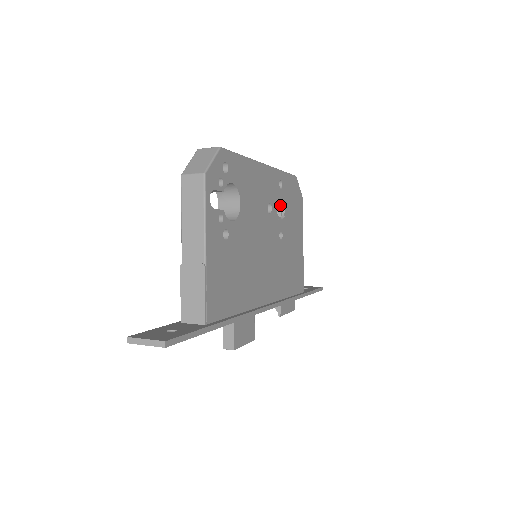
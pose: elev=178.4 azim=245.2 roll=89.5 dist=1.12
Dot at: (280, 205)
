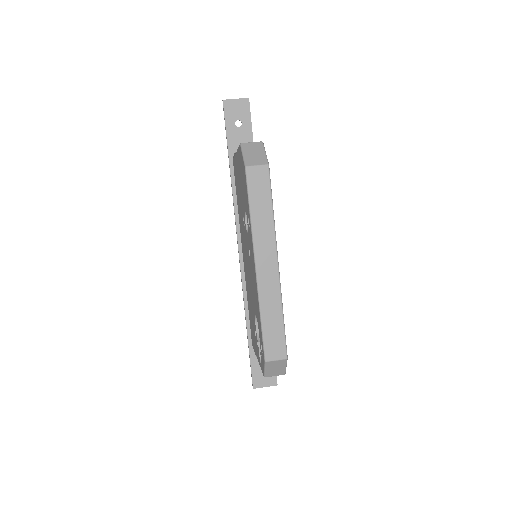
Dot at: occluded
